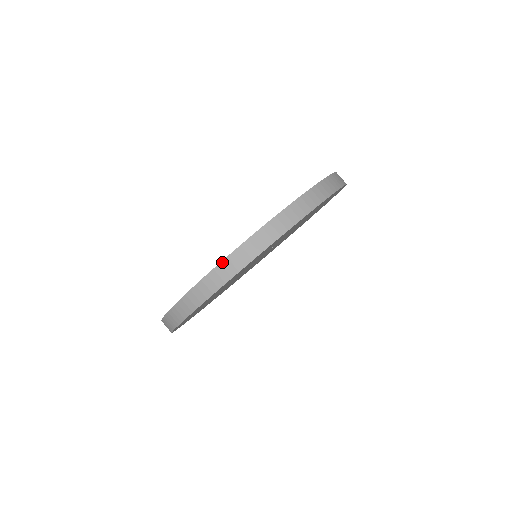
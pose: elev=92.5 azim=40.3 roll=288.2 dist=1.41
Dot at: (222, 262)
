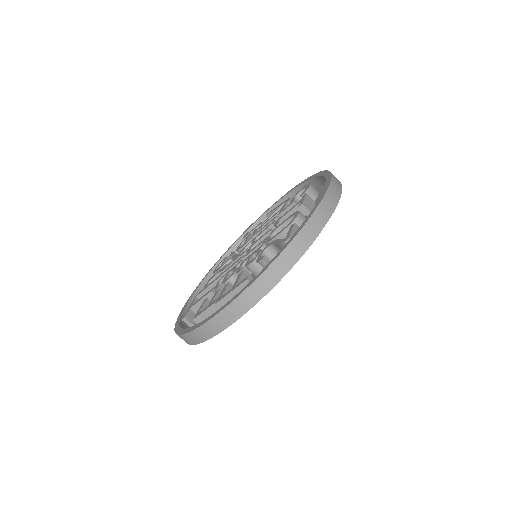
Dot at: (221, 311)
